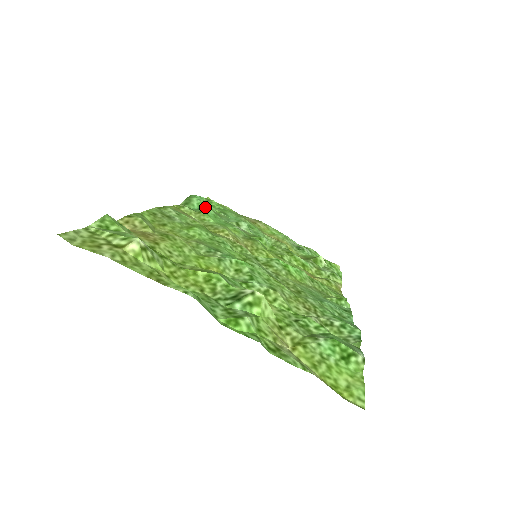
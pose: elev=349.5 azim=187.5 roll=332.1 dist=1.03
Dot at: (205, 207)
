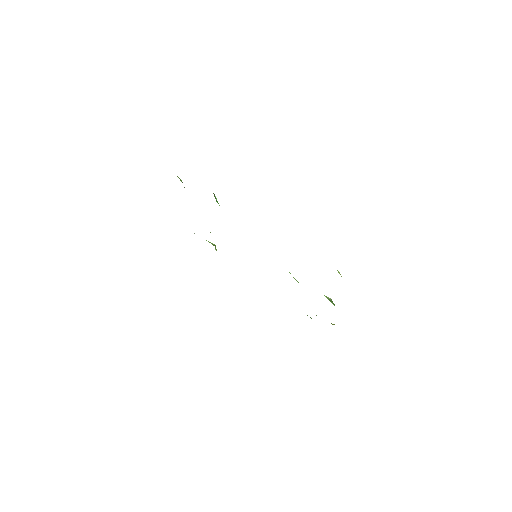
Dot at: (218, 203)
